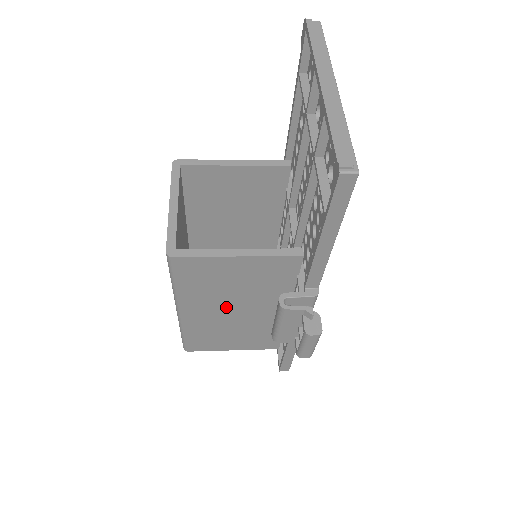
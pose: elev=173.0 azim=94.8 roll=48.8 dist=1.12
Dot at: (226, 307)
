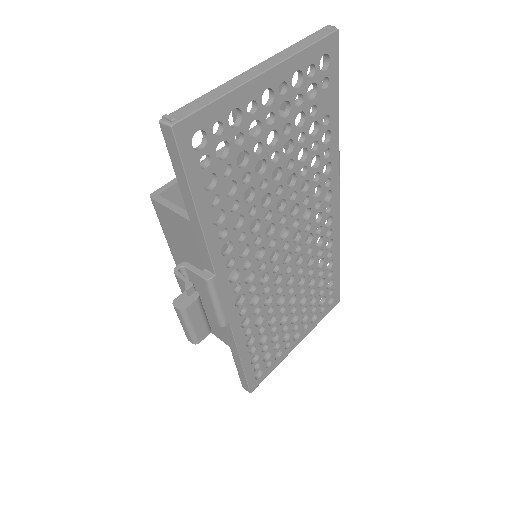
Dot at: occluded
